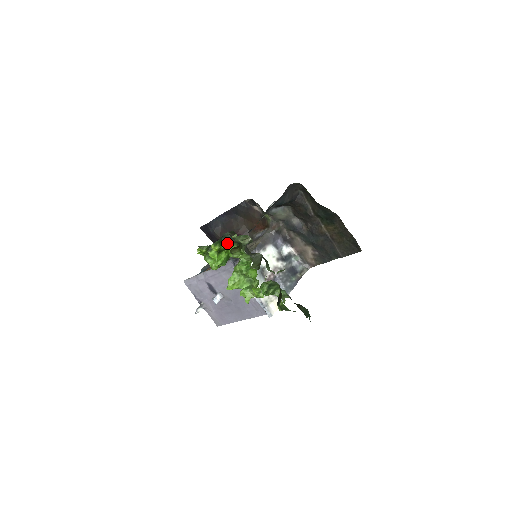
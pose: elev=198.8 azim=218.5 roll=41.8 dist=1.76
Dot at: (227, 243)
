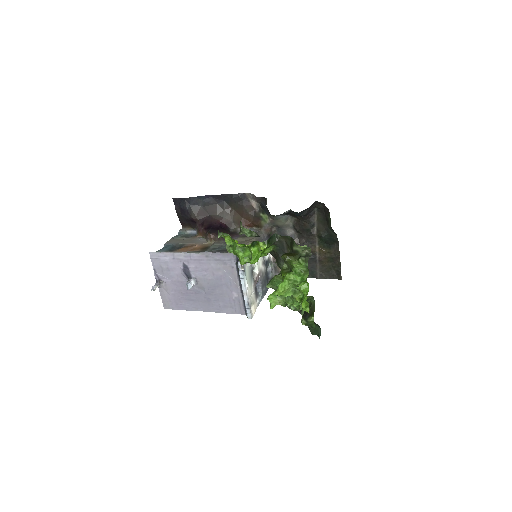
Dot at: (271, 244)
